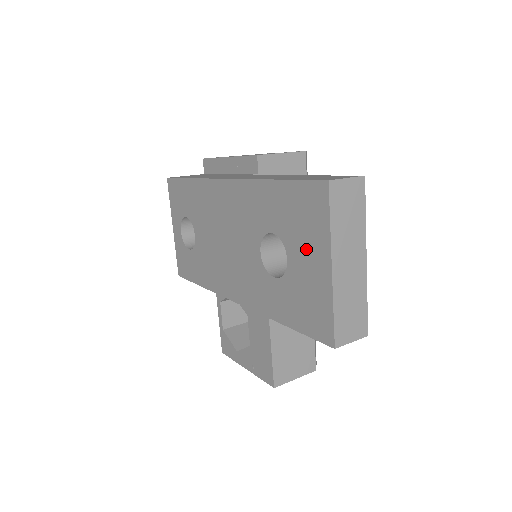
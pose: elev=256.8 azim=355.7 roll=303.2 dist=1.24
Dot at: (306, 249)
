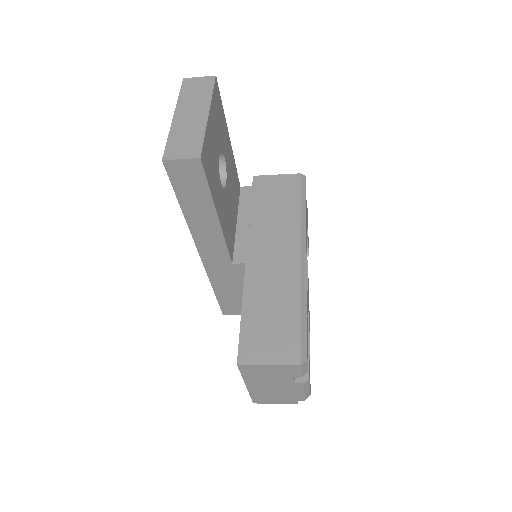
Dot at: occluded
